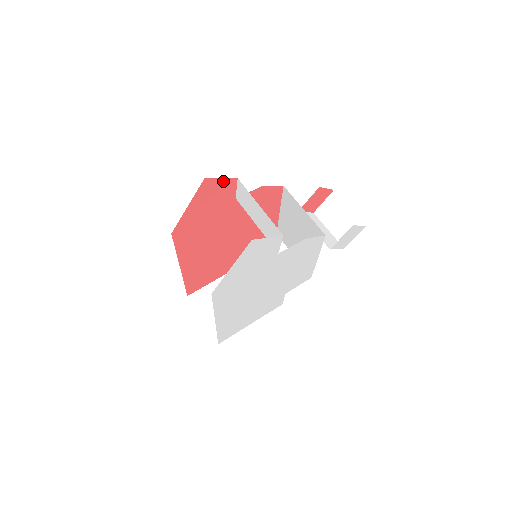
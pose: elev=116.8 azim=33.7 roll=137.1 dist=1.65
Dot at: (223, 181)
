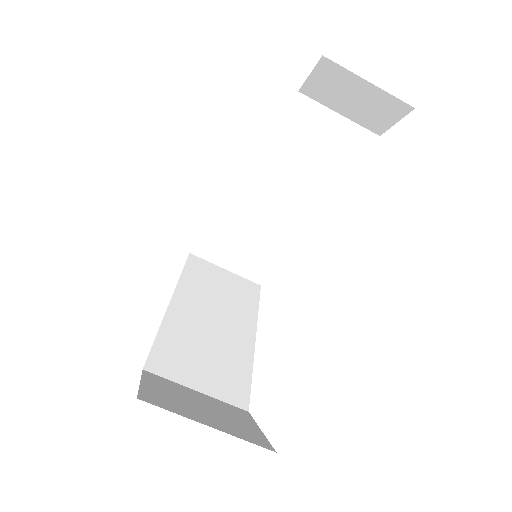
Dot at: occluded
